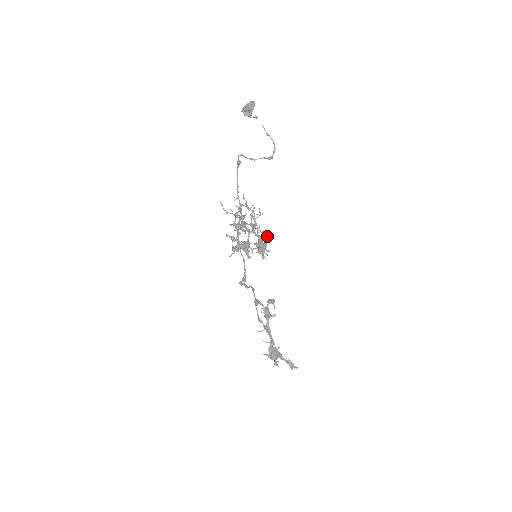
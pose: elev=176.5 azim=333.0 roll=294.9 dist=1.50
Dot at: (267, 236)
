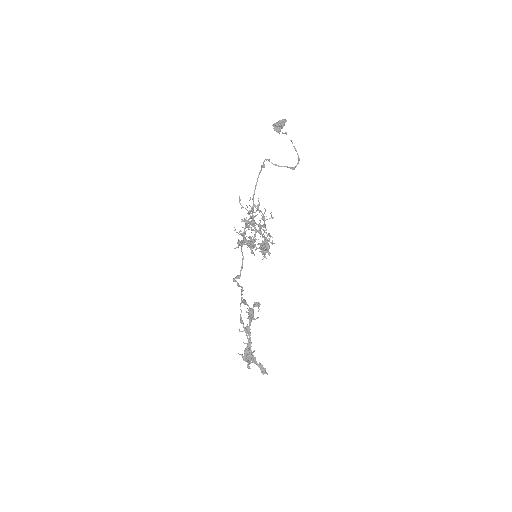
Dot at: occluded
